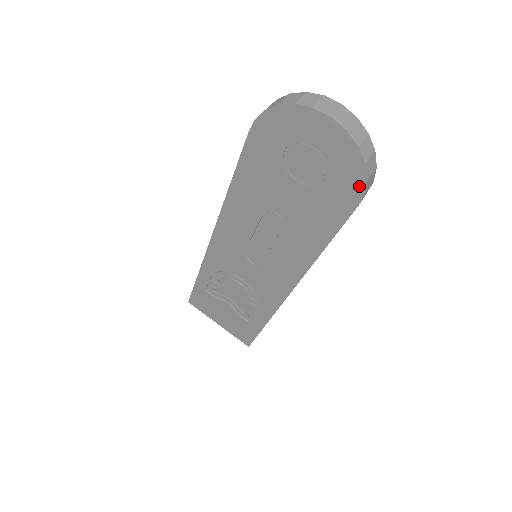
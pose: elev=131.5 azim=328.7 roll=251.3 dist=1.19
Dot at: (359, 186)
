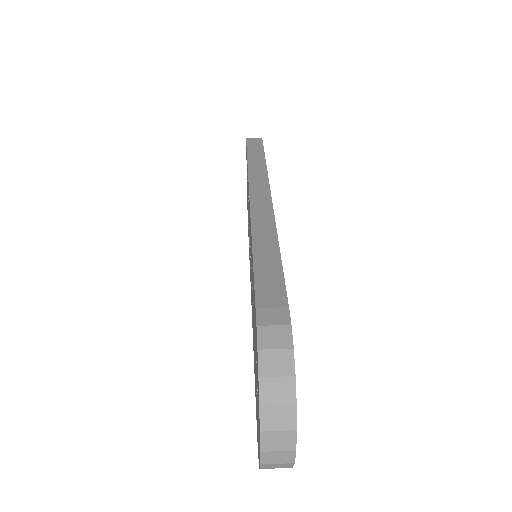
Dot at: occluded
